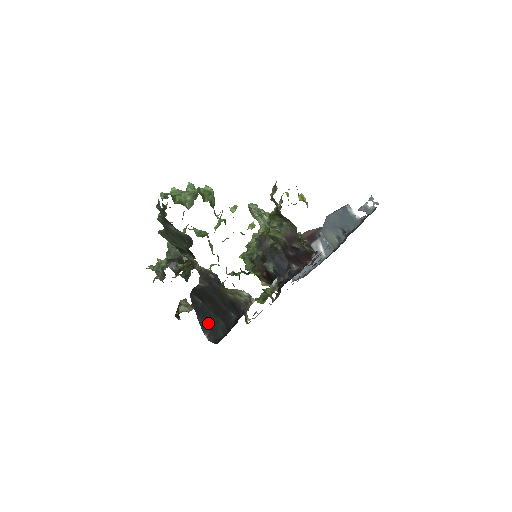
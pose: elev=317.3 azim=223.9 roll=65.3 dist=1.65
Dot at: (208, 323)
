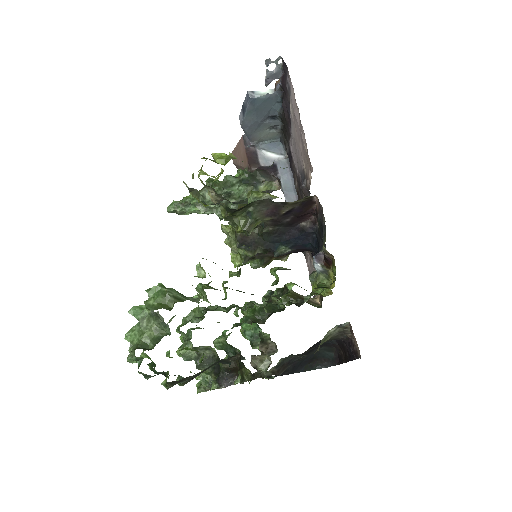
Dot at: (309, 362)
